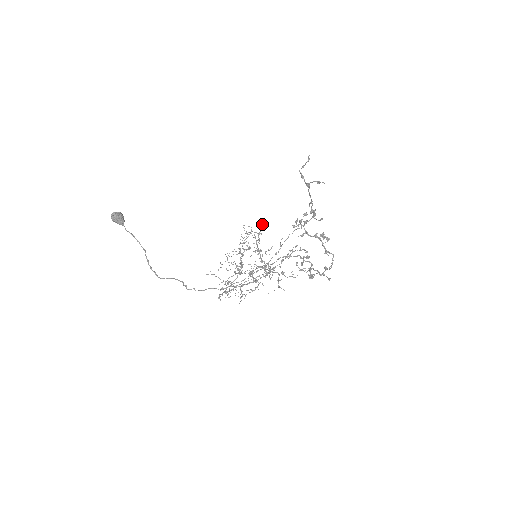
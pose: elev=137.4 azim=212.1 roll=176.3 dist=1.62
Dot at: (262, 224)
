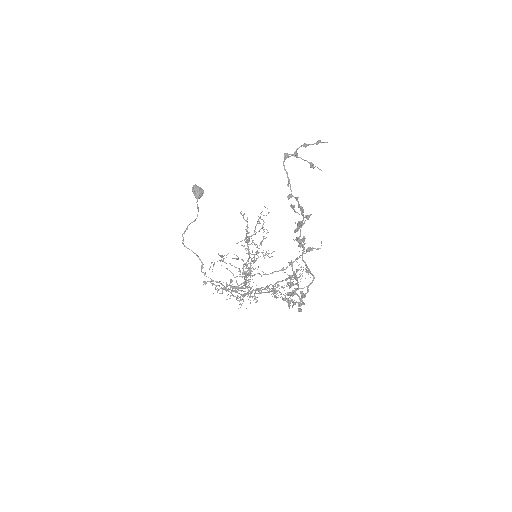
Dot at: occluded
